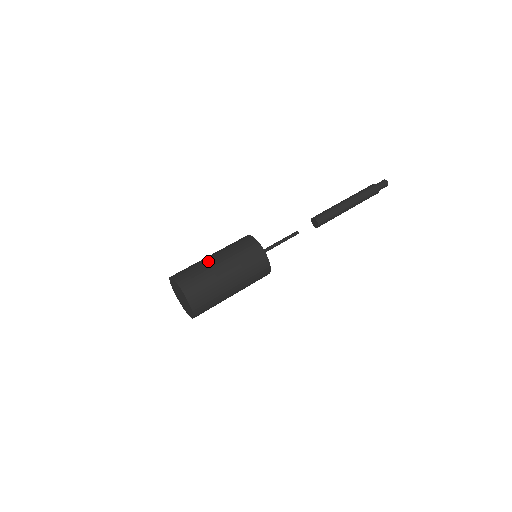
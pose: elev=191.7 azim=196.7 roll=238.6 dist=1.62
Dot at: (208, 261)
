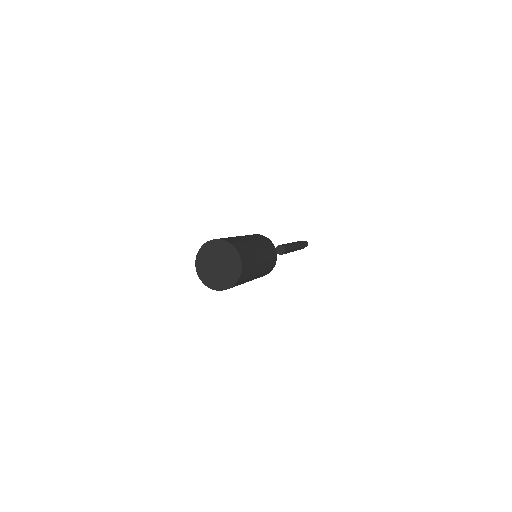
Dot at: (250, 242)
